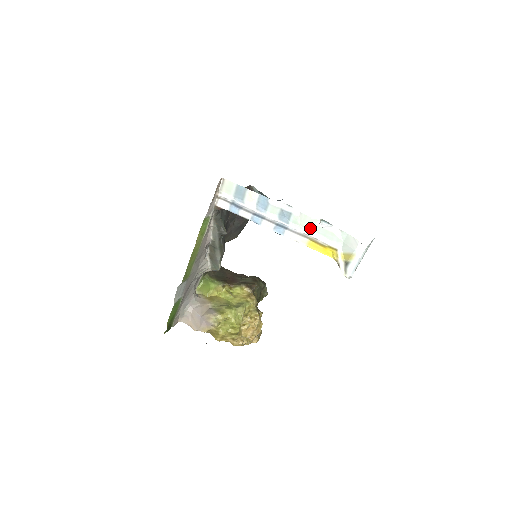
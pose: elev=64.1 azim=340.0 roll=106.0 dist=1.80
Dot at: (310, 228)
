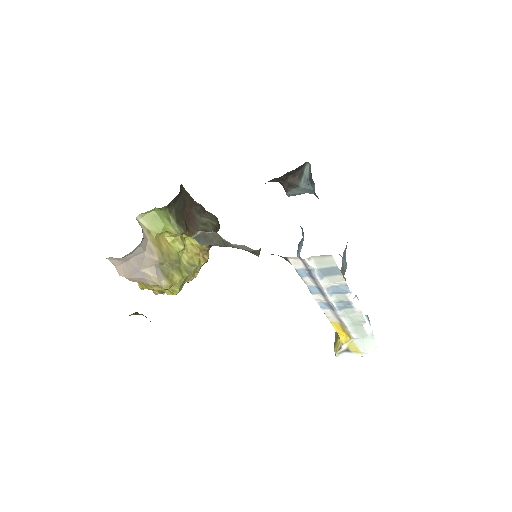
Dot at: (353, 321)
